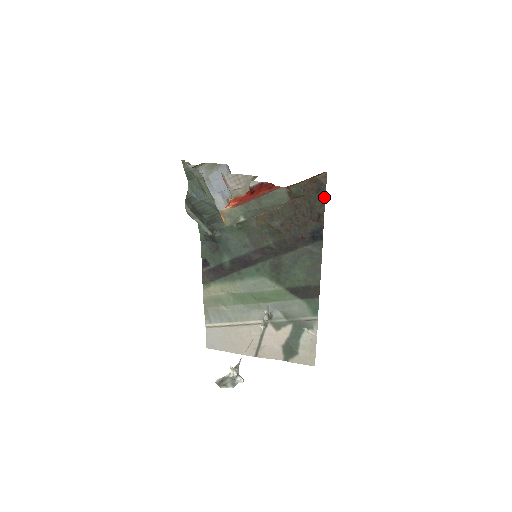
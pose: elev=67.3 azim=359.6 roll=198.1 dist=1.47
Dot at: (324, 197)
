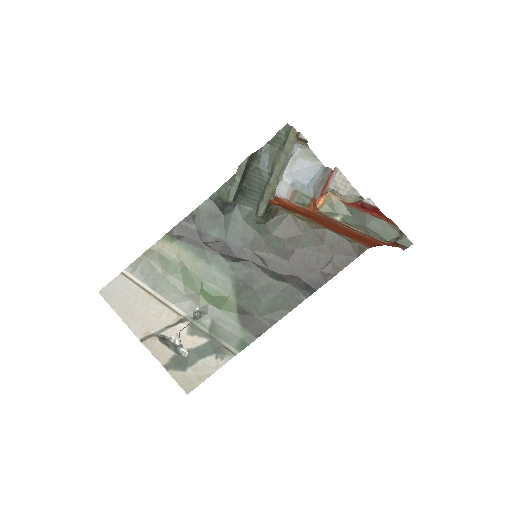
Dot at: (348, 263)
